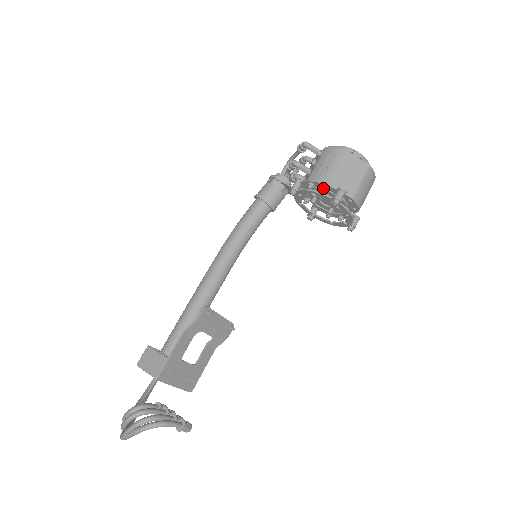
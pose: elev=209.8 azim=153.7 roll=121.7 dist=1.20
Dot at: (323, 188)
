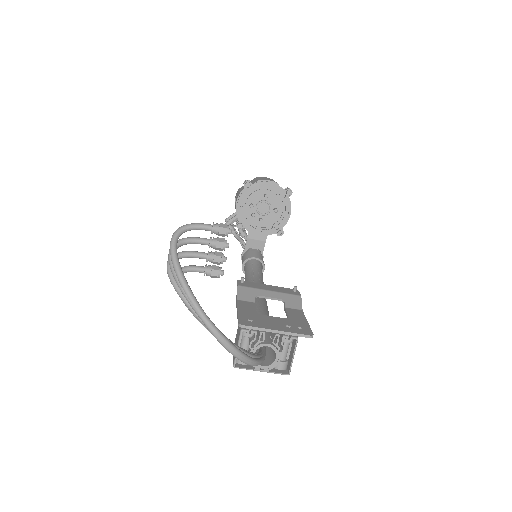
Dot at: (240, 197)
